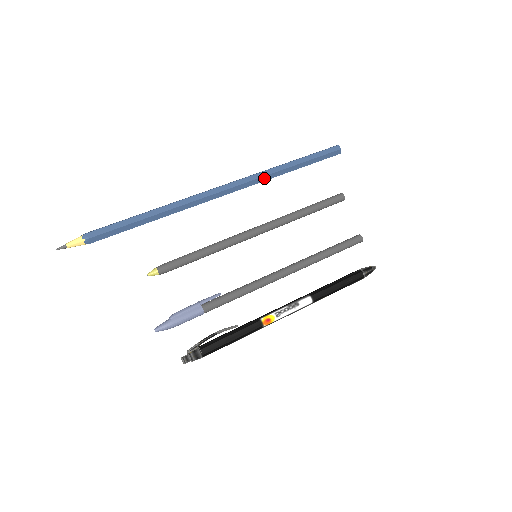
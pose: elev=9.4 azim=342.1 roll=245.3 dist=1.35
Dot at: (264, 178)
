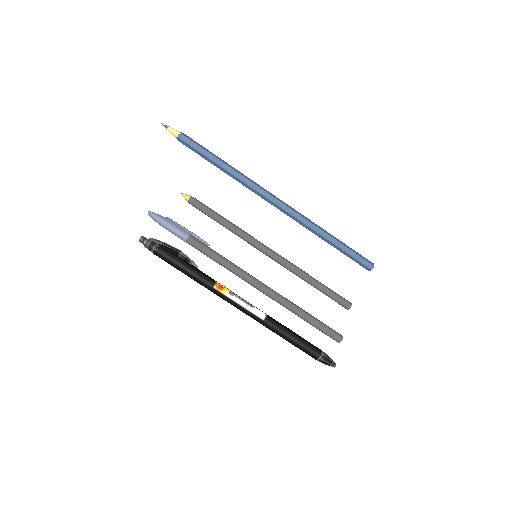
Dot at: (308, 223)
